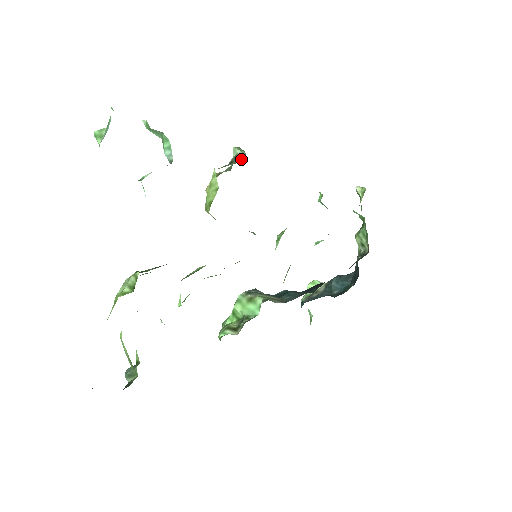
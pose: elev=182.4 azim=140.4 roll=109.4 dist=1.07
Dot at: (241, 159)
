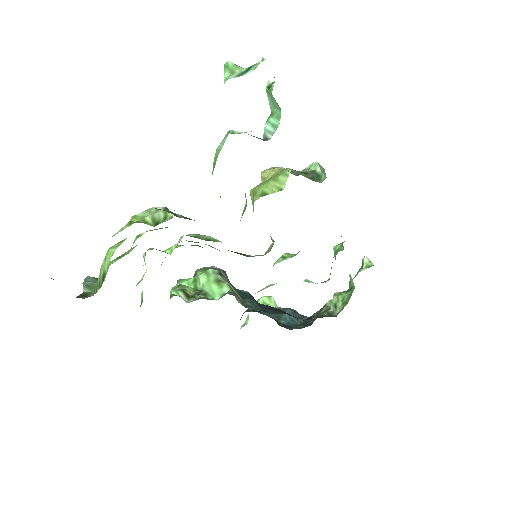
Dot at: (317, 179)
